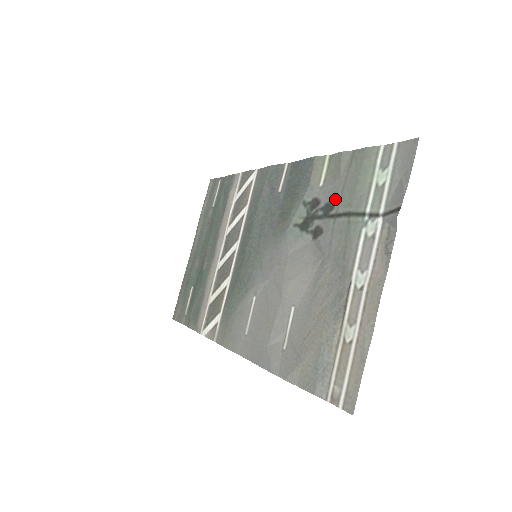
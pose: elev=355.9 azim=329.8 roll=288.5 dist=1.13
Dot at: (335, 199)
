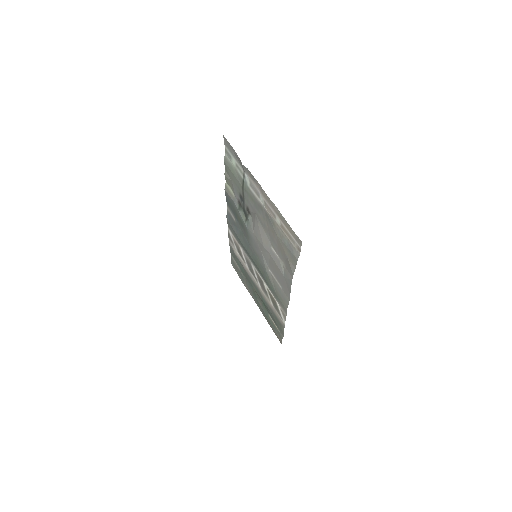
Dot at: (238, 191)
